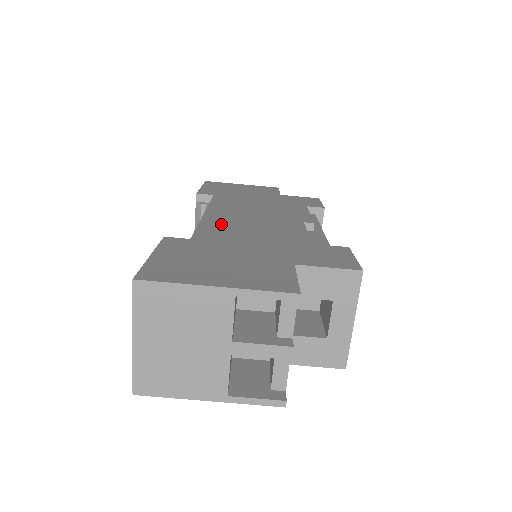
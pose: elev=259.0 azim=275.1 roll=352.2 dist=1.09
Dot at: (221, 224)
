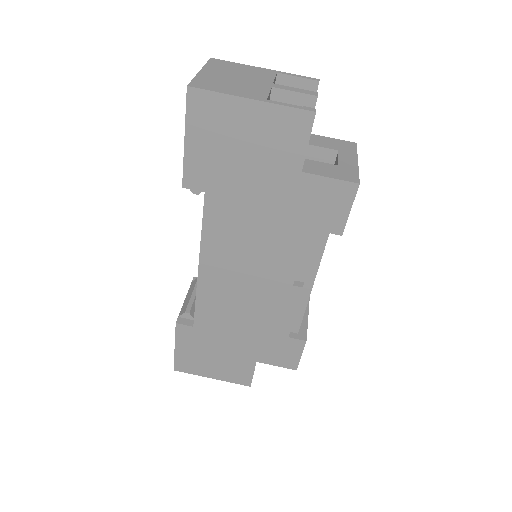
Dot at: occluded
